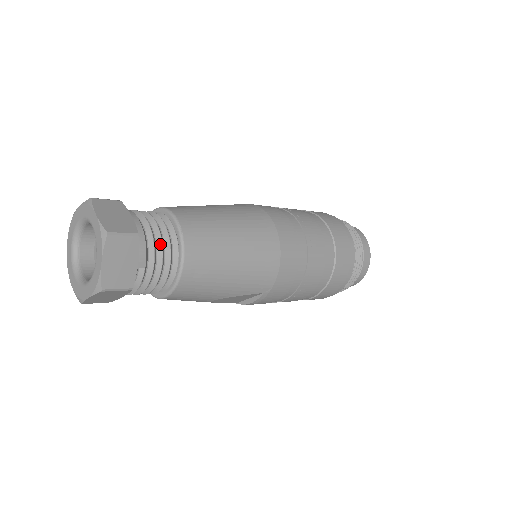
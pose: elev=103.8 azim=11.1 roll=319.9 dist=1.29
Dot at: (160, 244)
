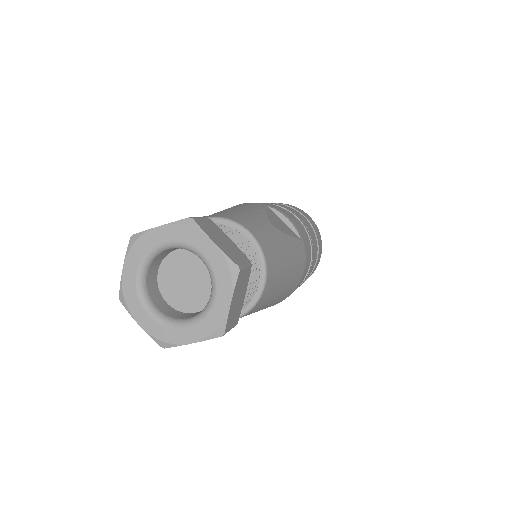
Dot at: occluded
